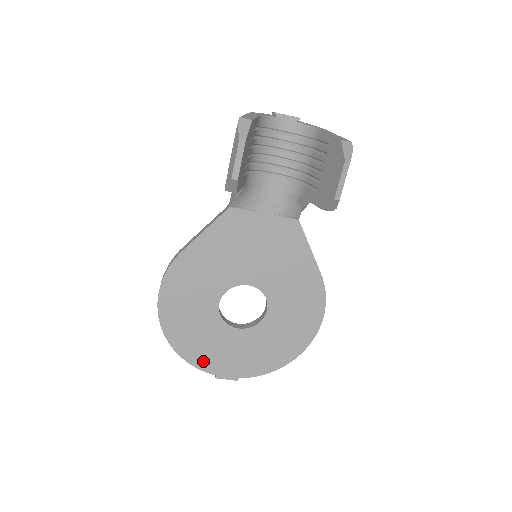
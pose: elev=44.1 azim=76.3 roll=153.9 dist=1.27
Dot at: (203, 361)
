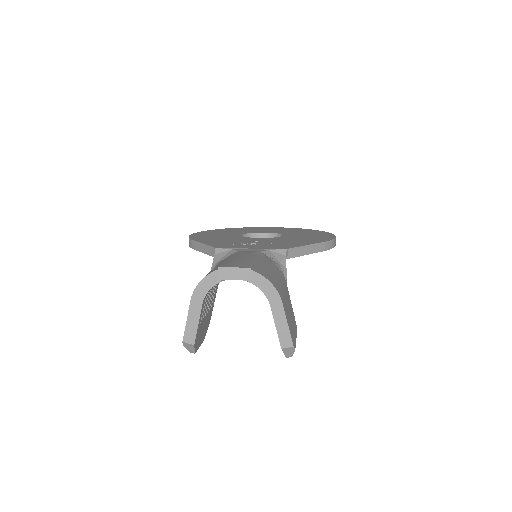
Dot at: occluded
